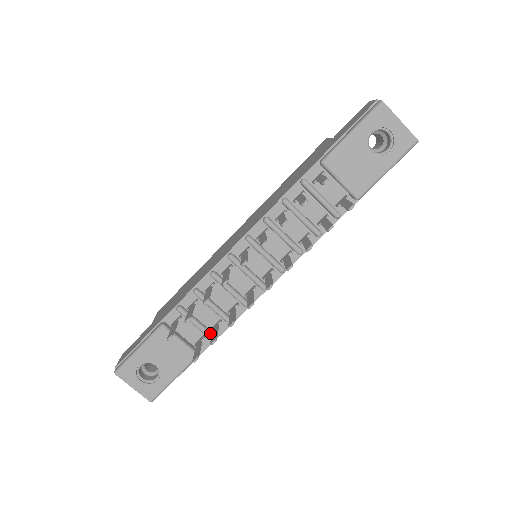
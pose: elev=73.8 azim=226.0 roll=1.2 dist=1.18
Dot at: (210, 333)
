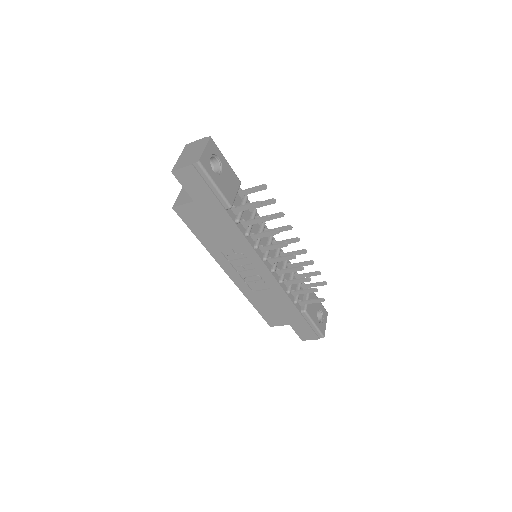
Dot at: occluded
